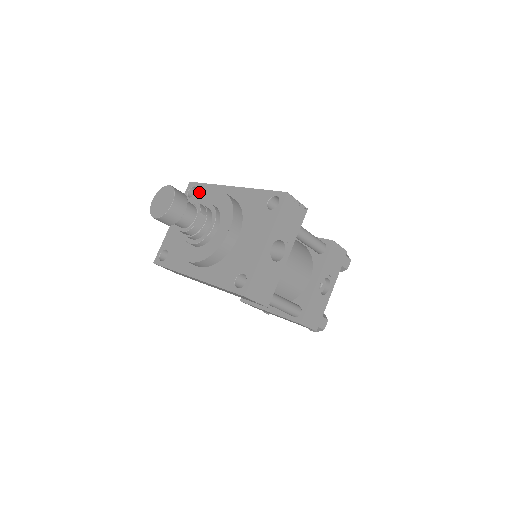
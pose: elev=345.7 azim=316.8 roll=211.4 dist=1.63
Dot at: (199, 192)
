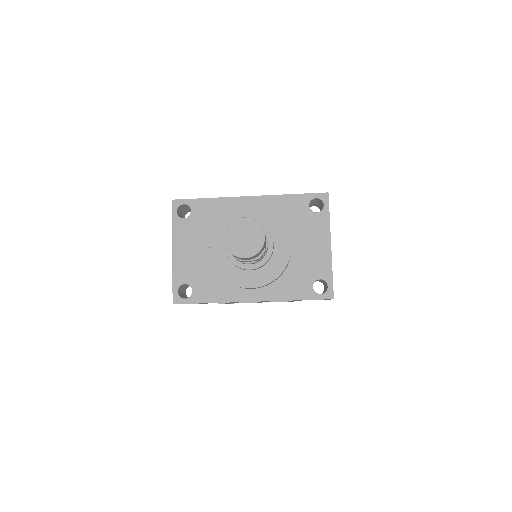
Dot at: (198, 210)
